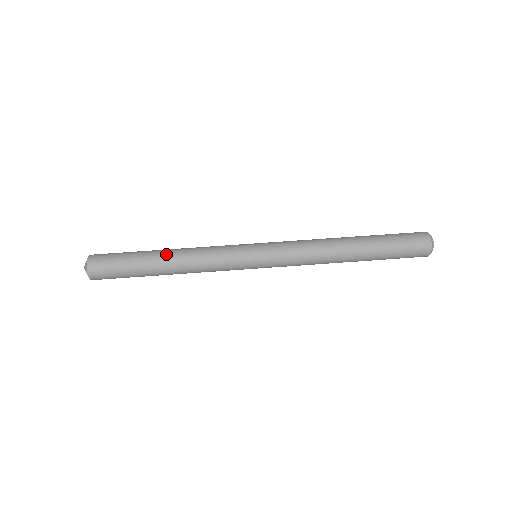
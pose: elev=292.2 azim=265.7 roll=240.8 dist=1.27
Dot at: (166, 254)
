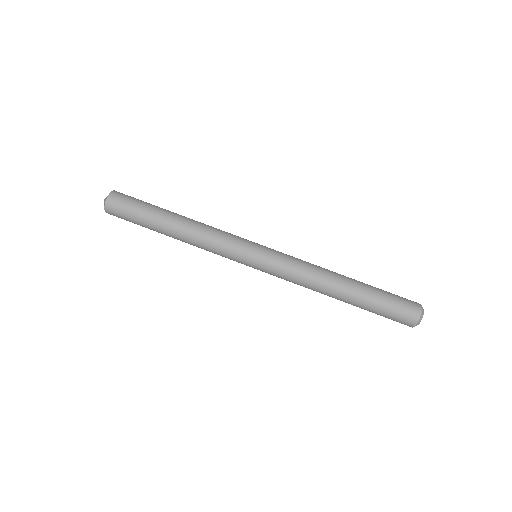
Dot at: (179, 217)
